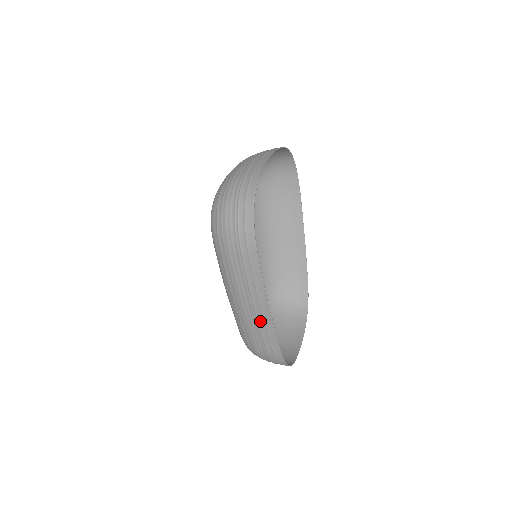
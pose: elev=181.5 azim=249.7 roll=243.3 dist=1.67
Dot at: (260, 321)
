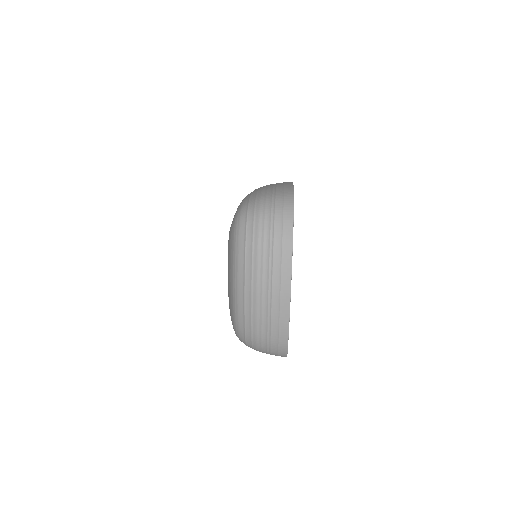
Dot at: occluded
